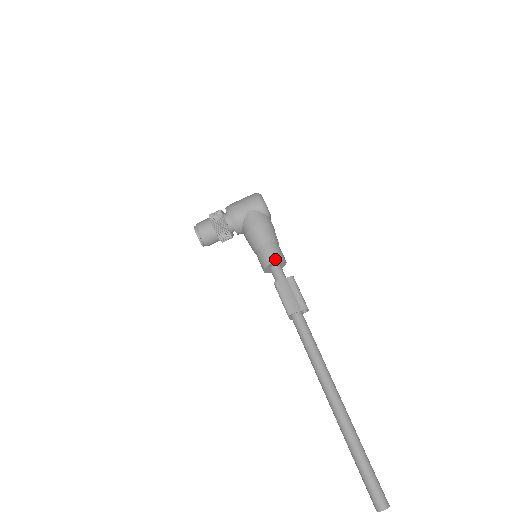
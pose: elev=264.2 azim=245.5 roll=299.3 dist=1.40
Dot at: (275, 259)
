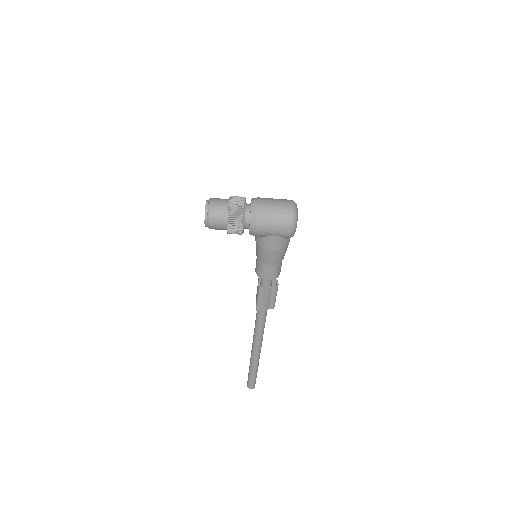
Dot at: (271, 278)
